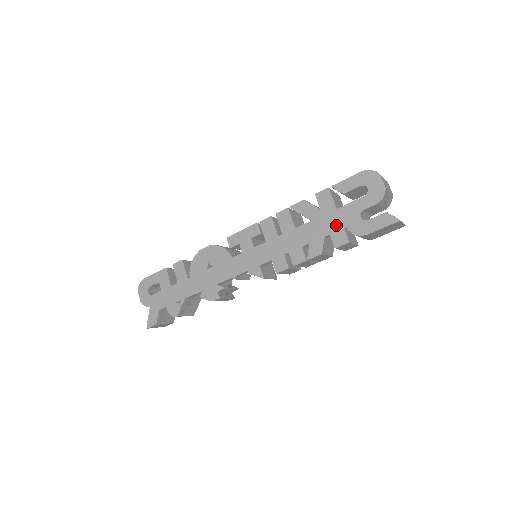
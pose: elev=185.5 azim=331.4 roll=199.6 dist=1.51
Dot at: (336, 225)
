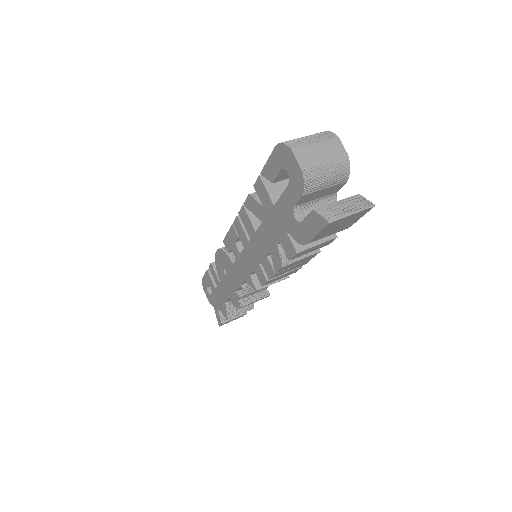
Dot at: (280, 229)
